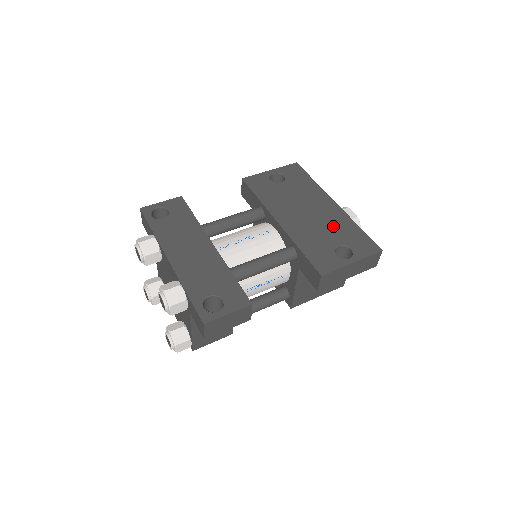
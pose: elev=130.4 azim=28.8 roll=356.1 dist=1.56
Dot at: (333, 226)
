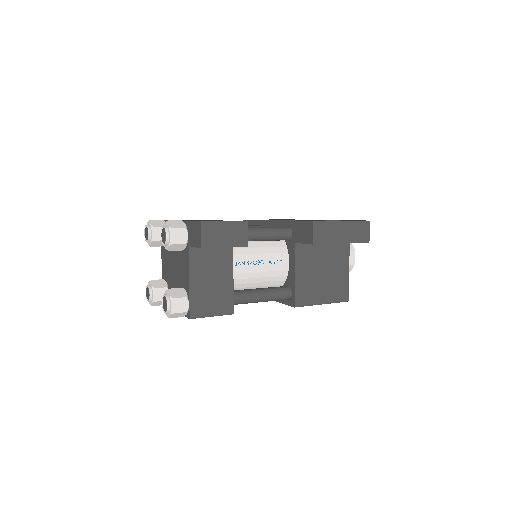
Dot at: occluded
